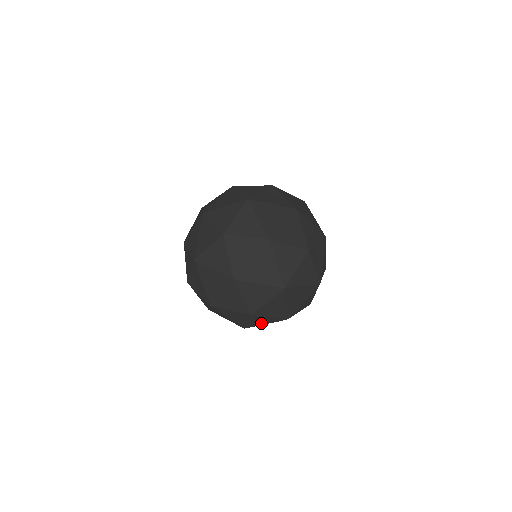
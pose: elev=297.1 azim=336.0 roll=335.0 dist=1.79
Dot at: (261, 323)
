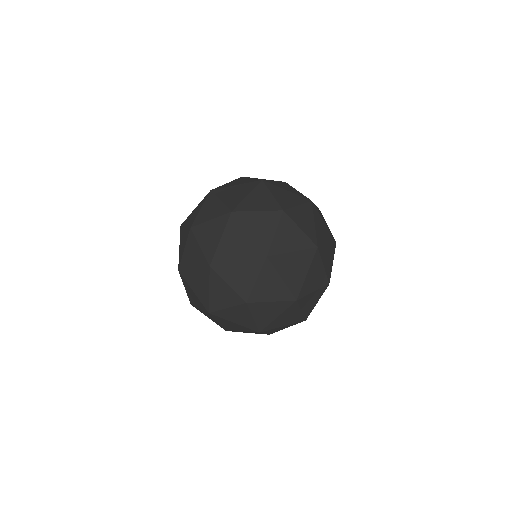
Dot at: occluded
